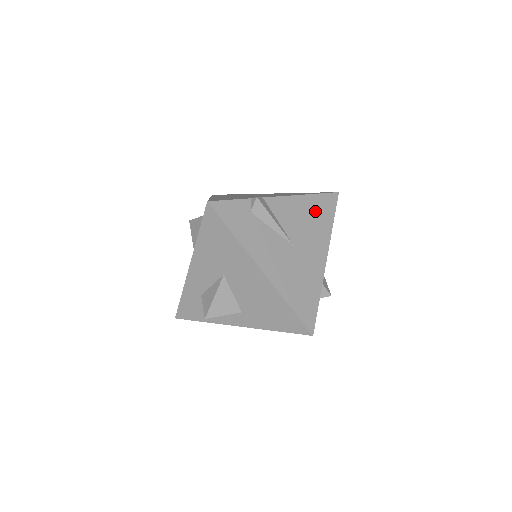
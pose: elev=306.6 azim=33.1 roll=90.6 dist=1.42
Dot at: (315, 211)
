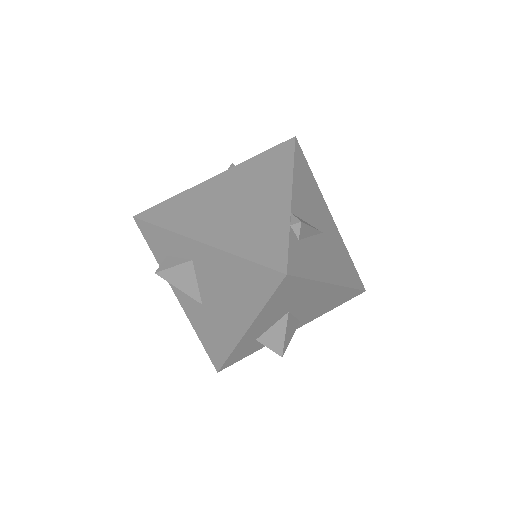
Dot at: (304, 178)
